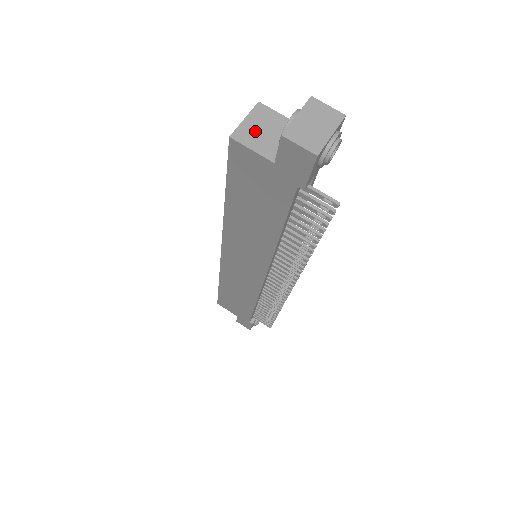
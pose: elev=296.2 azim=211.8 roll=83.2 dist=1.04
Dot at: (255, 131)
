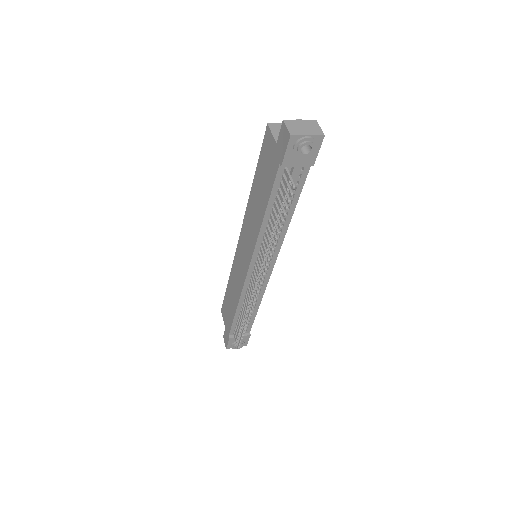
Dot at: occluded
